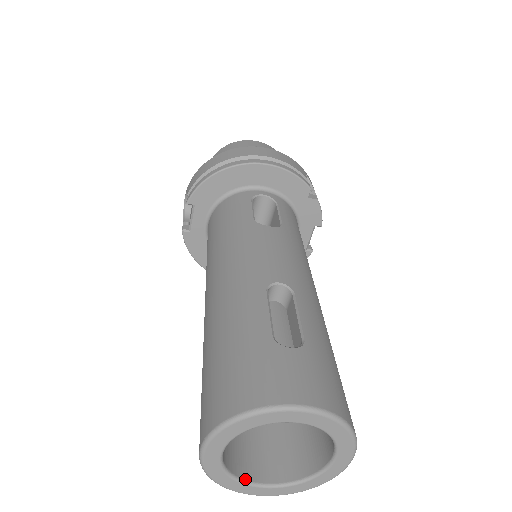
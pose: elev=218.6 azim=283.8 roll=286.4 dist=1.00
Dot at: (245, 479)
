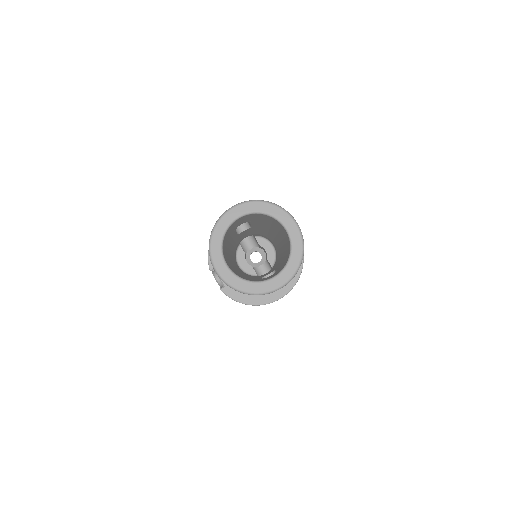
Dot at: (259, 281)
